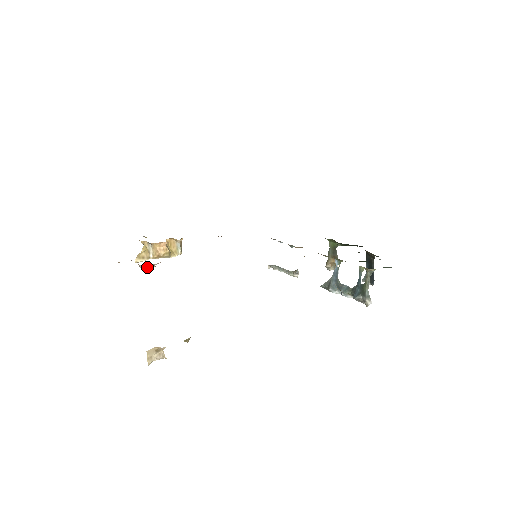
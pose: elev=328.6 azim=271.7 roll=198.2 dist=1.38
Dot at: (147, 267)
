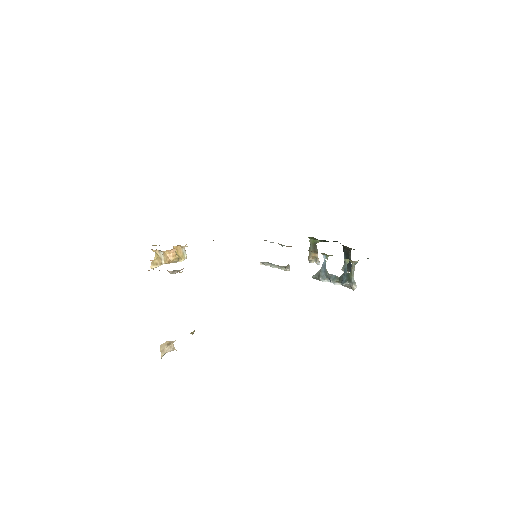
Dot at: (175, 272)
